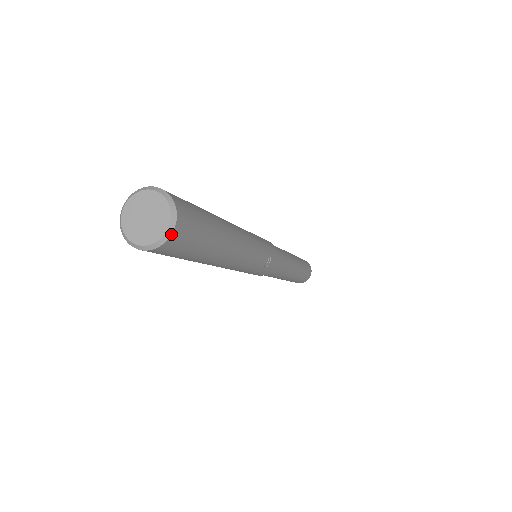
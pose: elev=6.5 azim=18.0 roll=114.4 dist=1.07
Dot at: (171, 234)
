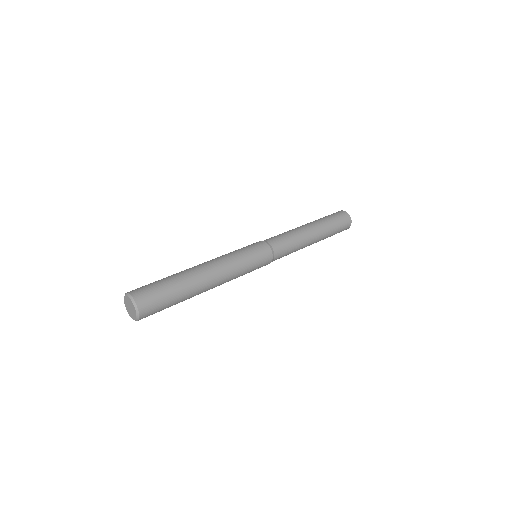
Dot at: occluded
